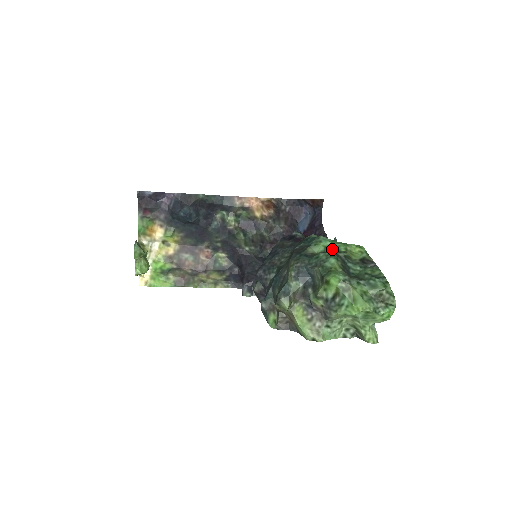
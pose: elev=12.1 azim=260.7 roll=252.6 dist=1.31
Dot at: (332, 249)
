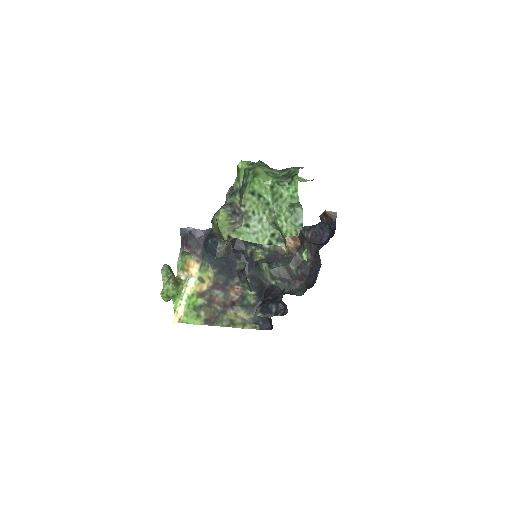
Dot at: occluded
